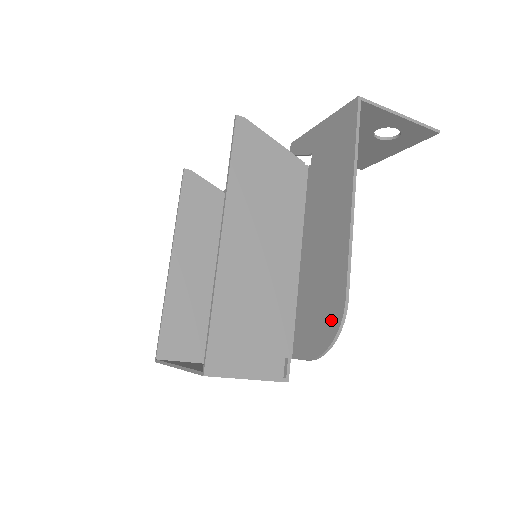
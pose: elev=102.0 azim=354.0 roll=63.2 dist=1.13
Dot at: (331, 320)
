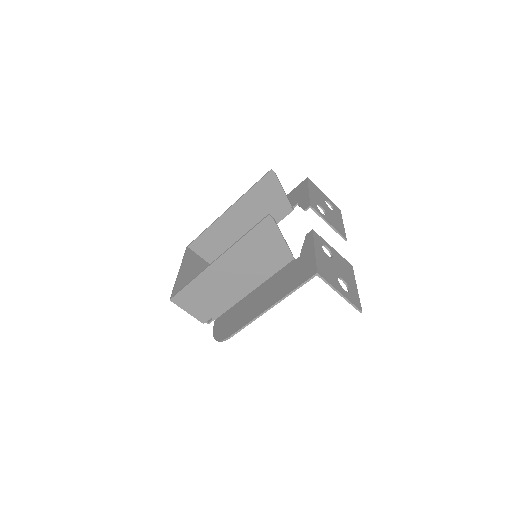
Dot at: (224, 333)
